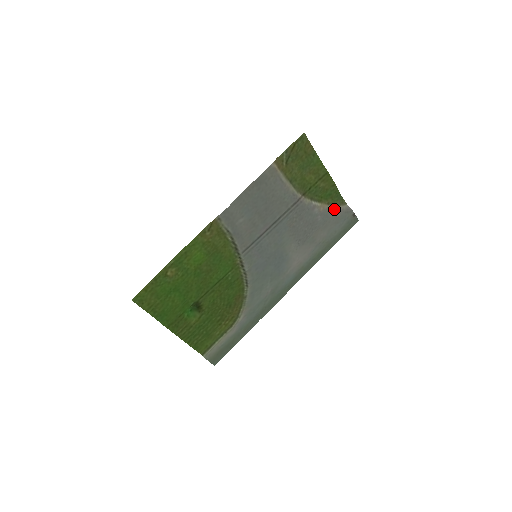
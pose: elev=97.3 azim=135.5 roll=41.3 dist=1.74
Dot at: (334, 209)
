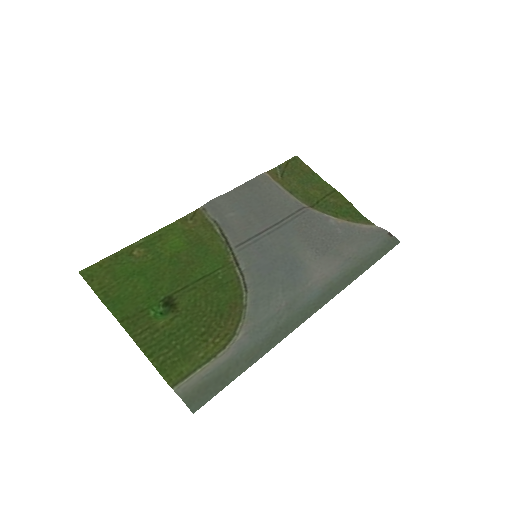
Dot at: (358, 226)
